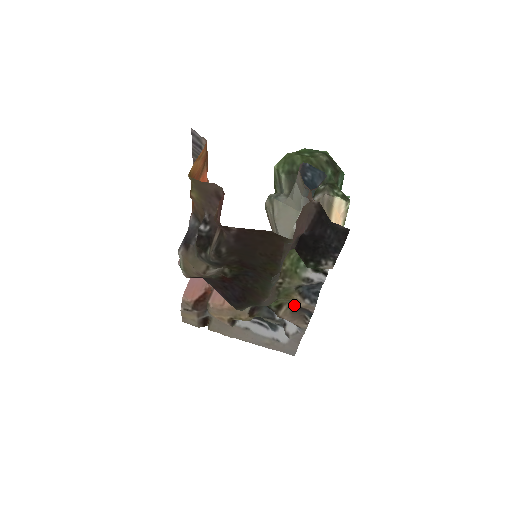
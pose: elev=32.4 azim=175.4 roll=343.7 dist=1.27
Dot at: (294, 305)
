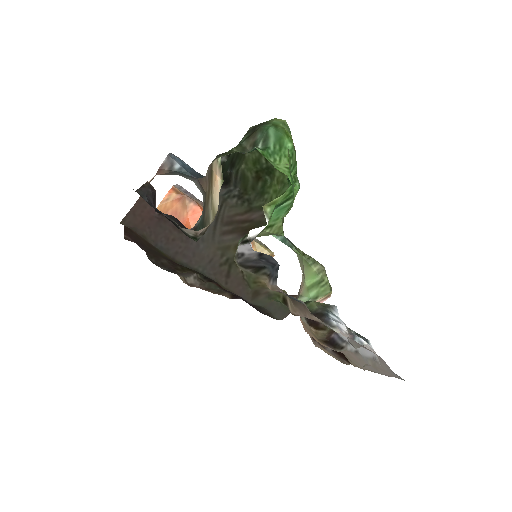
Dot at: occluded
